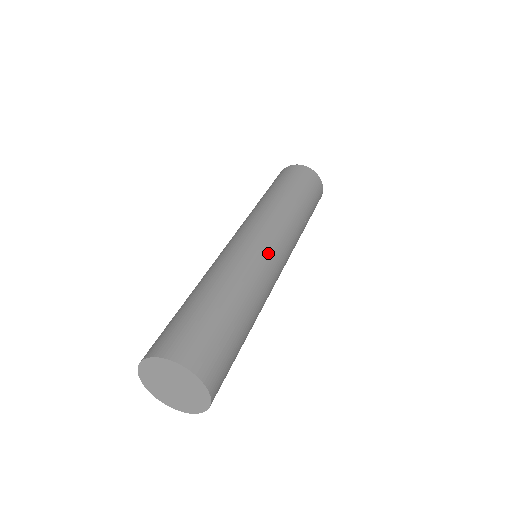
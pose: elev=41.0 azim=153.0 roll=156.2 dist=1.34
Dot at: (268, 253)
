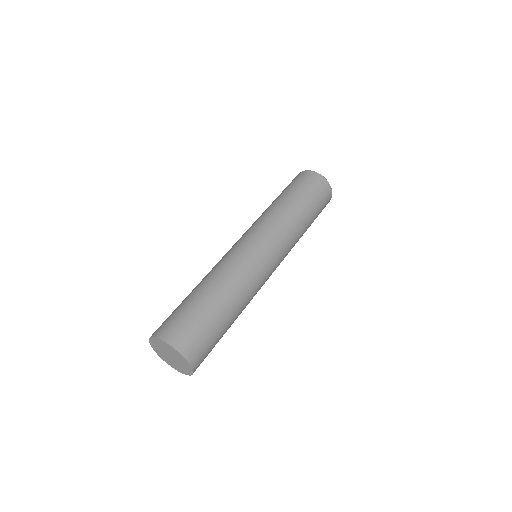
Dot at: (254, 255)
